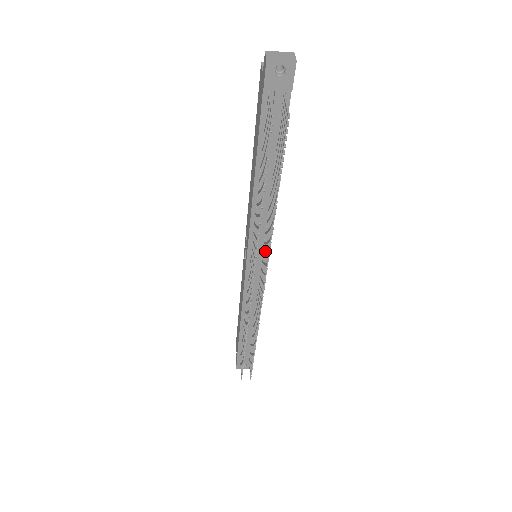
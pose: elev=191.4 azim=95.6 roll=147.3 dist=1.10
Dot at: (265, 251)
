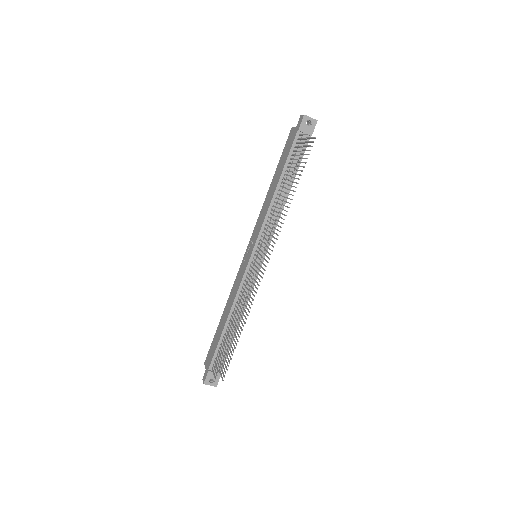
Dot at: (271, 240)
